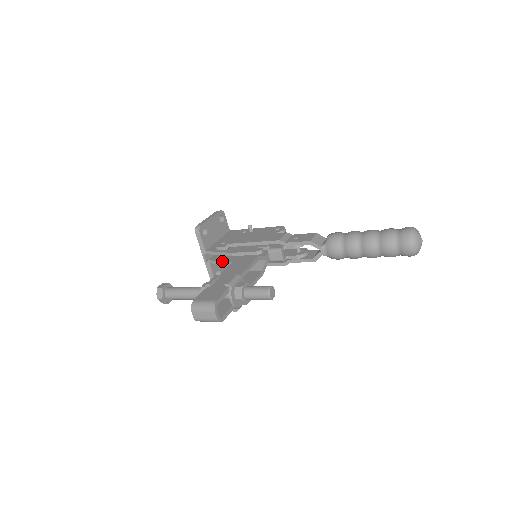
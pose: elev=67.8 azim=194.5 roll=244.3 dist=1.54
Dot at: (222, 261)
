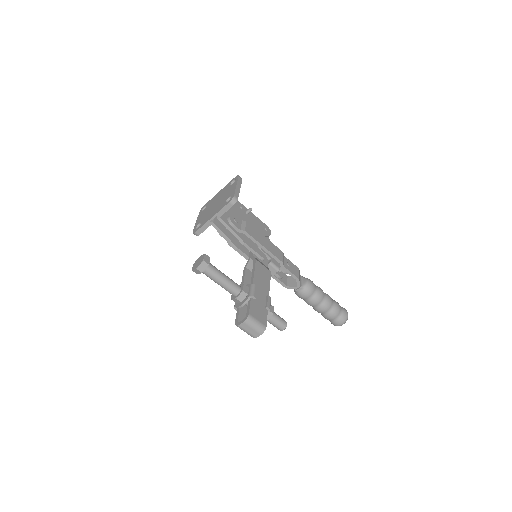
Dot at: (227, 237)
